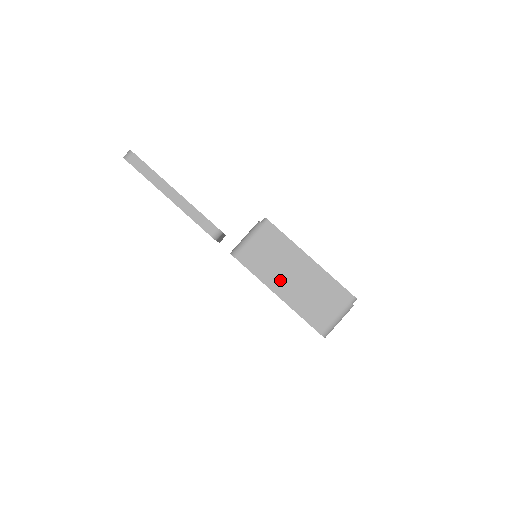
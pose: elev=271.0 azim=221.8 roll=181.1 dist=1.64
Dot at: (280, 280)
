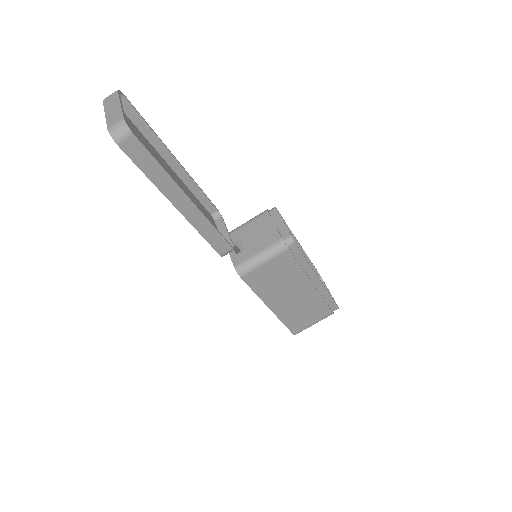
Dot at: (279, 297)
